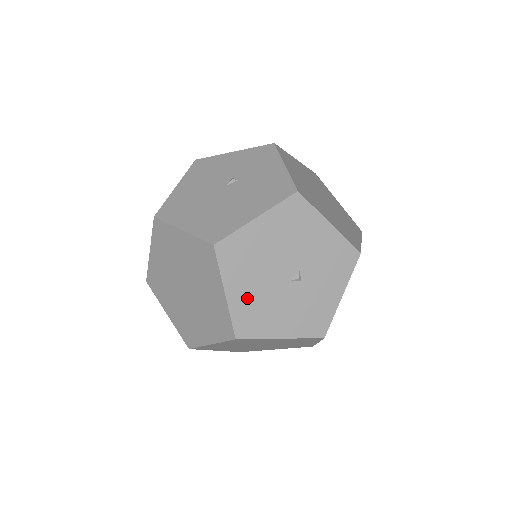
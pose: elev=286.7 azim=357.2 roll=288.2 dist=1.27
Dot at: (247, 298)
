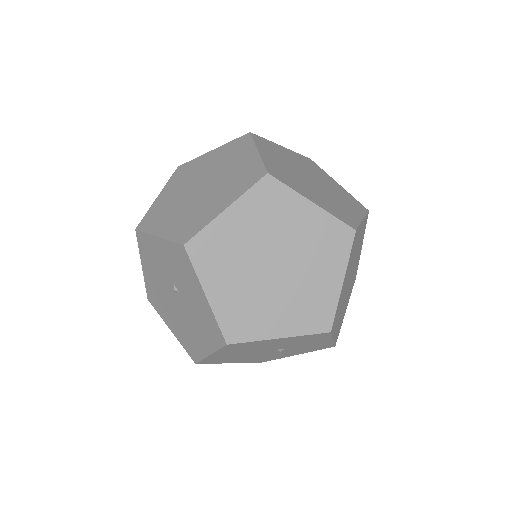
Dot at: (249, 360)
